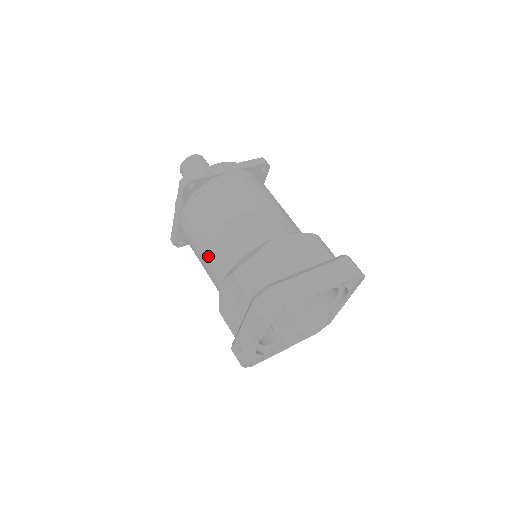
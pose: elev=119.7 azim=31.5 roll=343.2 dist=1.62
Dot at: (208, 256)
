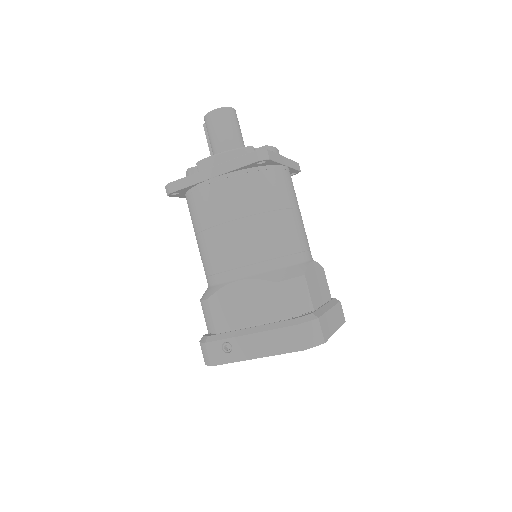
Dot at: (238, 243)
